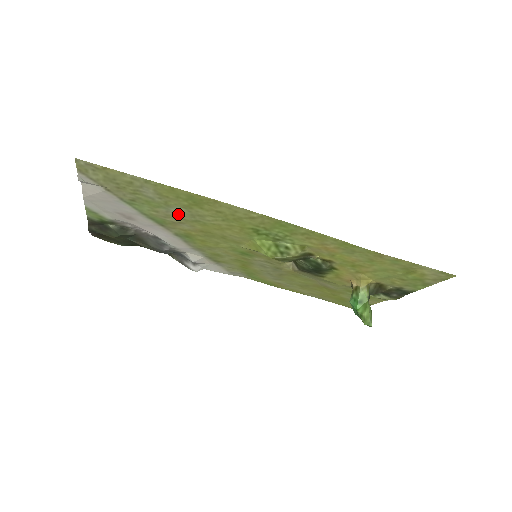
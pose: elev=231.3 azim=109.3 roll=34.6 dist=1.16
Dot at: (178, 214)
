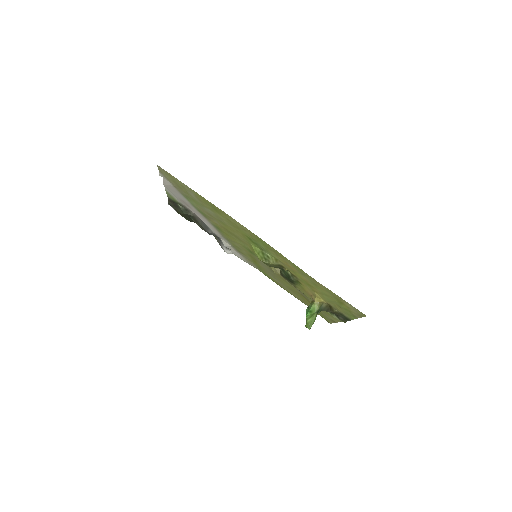
Dot at: (210, 213)
